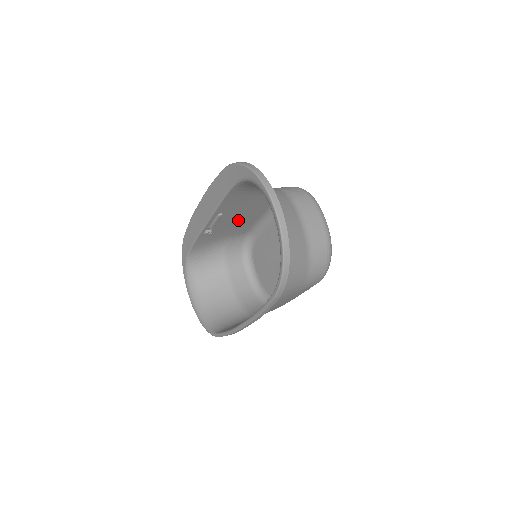
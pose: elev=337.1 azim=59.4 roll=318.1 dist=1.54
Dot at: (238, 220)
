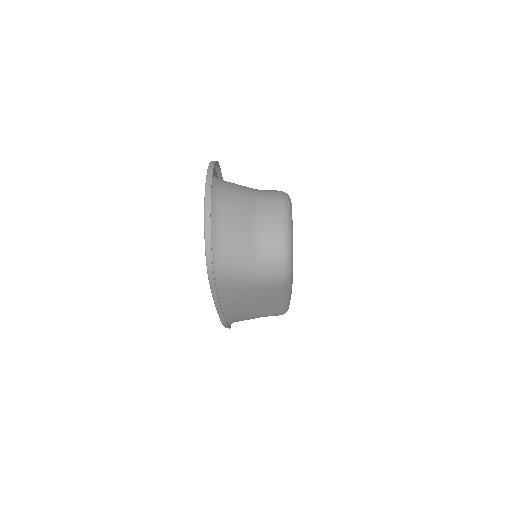
Dot at: occluded
